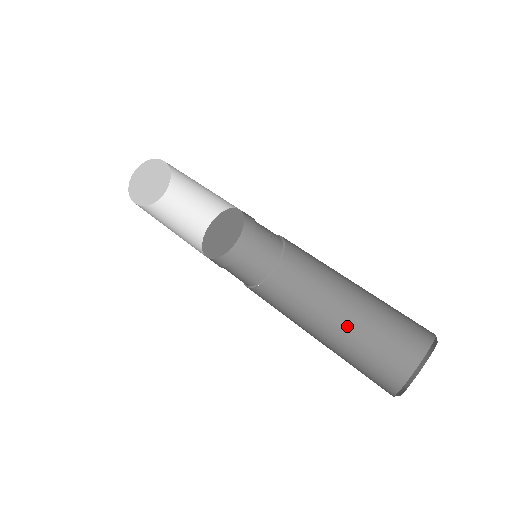
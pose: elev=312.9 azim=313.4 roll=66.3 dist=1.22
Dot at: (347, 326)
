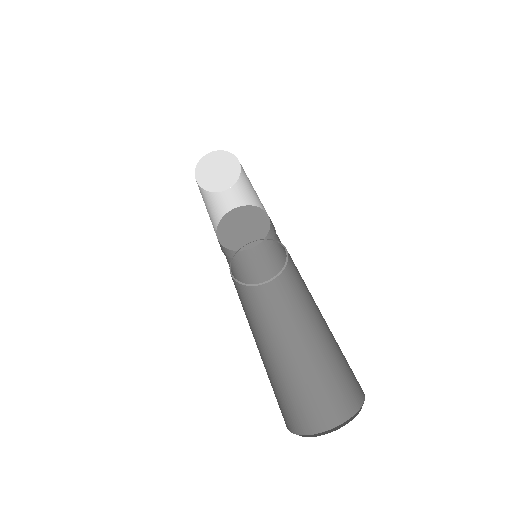
Dot at: (314, 347)
